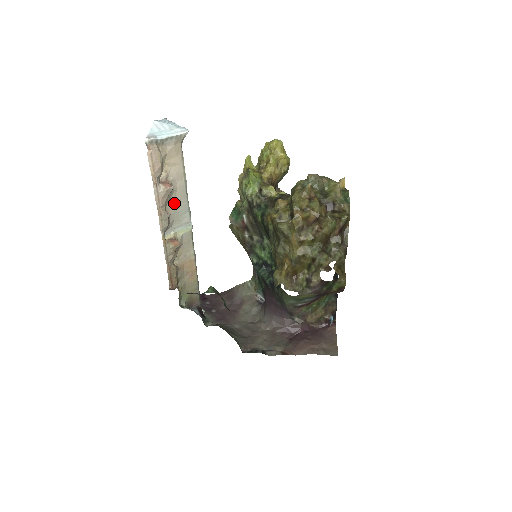
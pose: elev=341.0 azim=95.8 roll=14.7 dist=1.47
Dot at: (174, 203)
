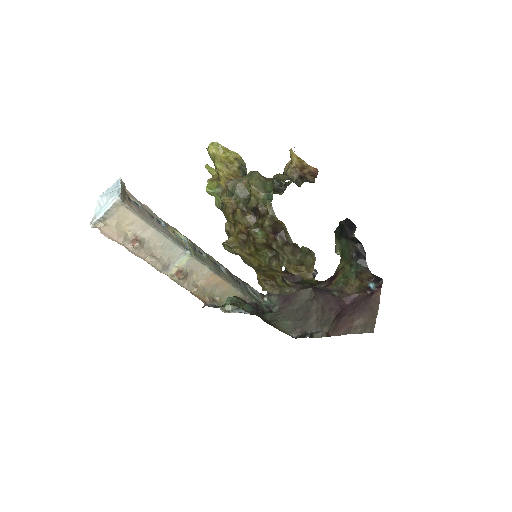
Dot at: (158, 247)
